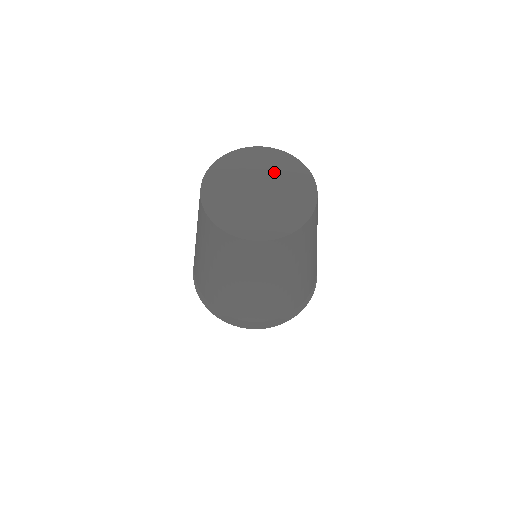
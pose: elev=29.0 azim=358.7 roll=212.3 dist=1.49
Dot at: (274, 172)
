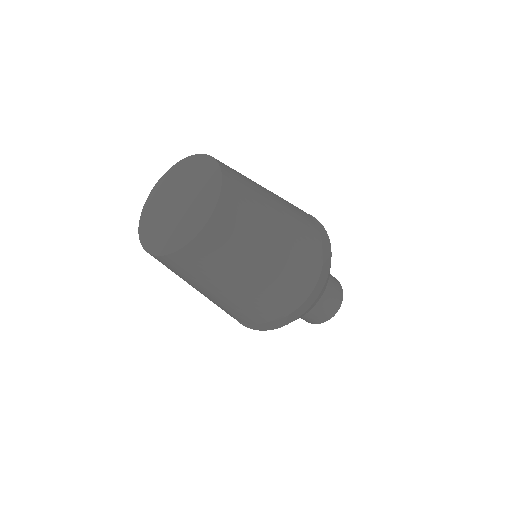
Dot at: (183, 180)
